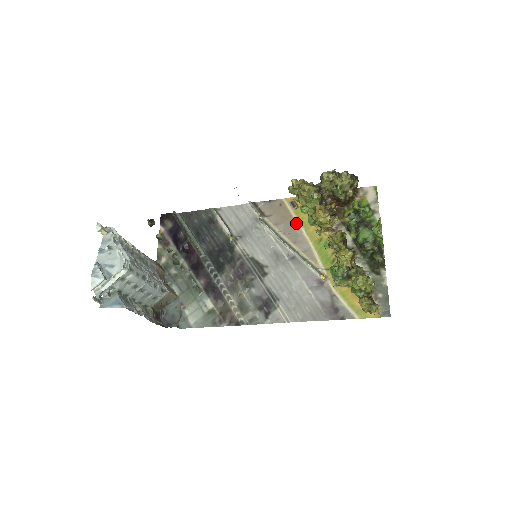
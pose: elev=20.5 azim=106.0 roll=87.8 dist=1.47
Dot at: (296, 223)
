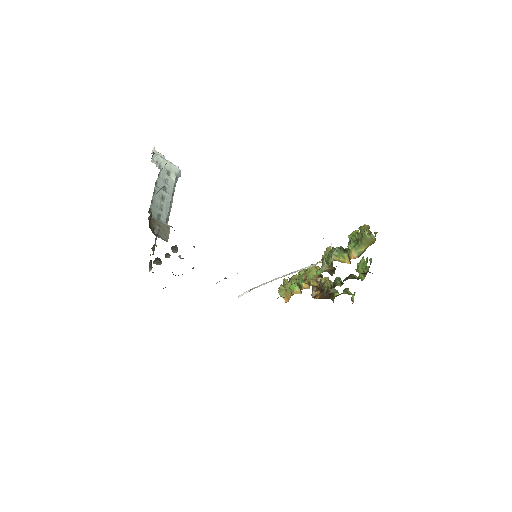
Dot at: occluded
